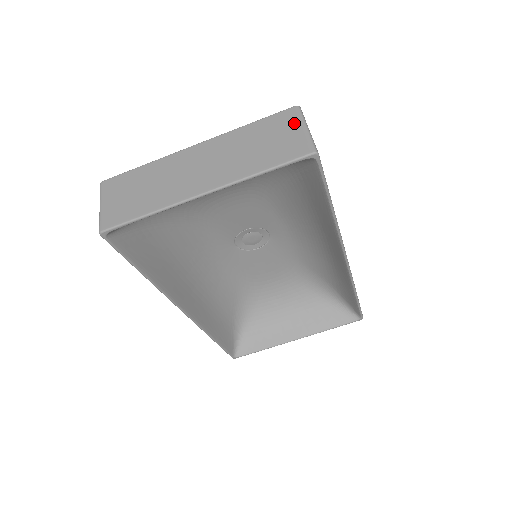
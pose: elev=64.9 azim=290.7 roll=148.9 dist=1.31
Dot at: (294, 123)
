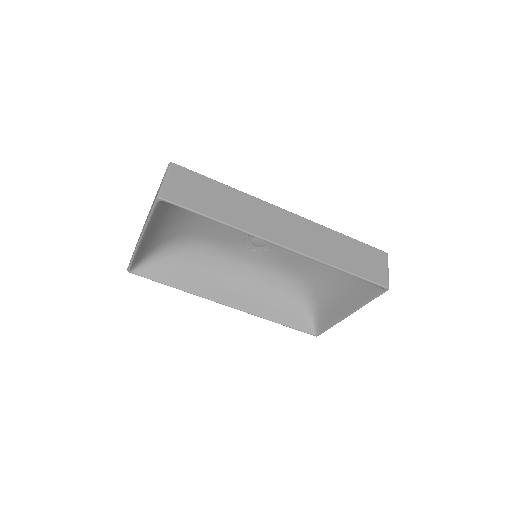
Dot at: occluded
